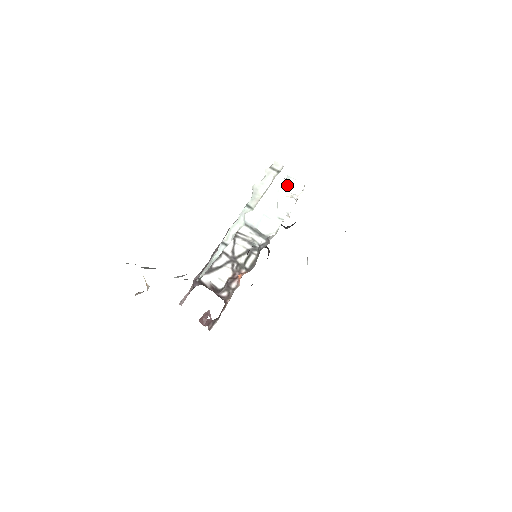
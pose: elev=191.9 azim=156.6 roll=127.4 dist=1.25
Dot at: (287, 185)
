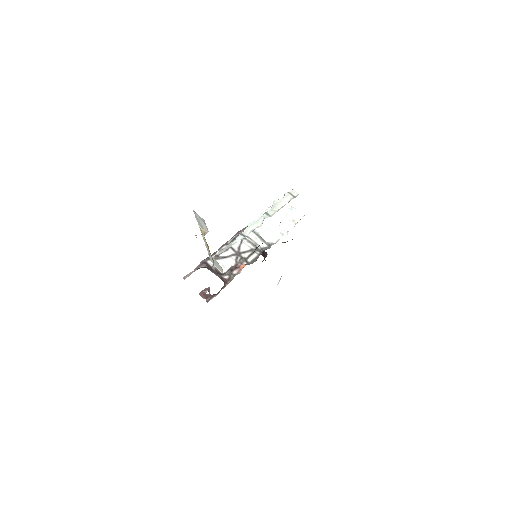
Dot at: (291, 212)
